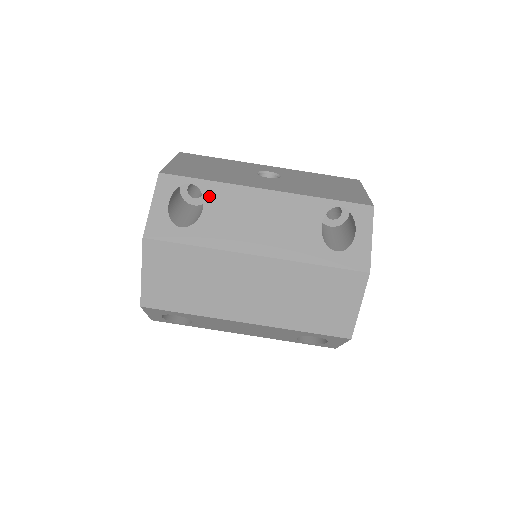
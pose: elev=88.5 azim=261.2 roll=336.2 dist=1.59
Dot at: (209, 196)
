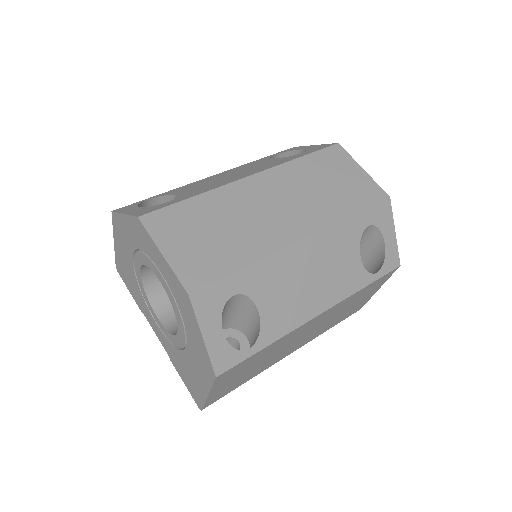
Dot at: (172, 193)
